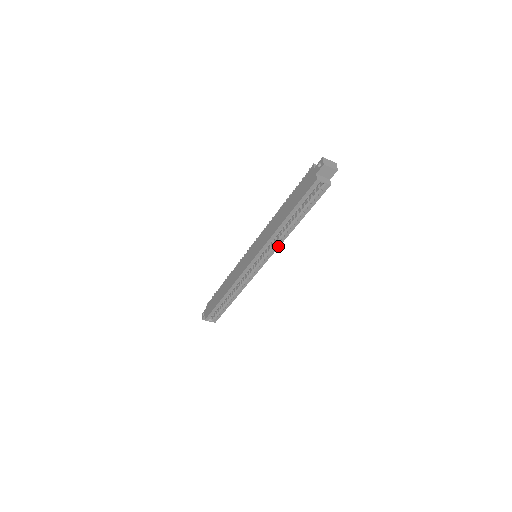
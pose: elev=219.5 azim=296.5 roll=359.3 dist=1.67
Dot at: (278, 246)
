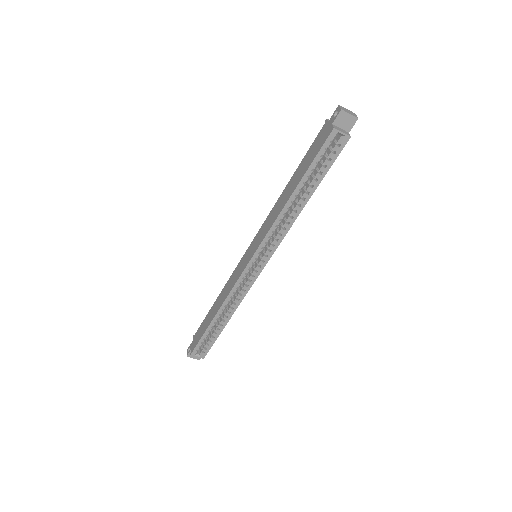
Dot at: (284, 234)
